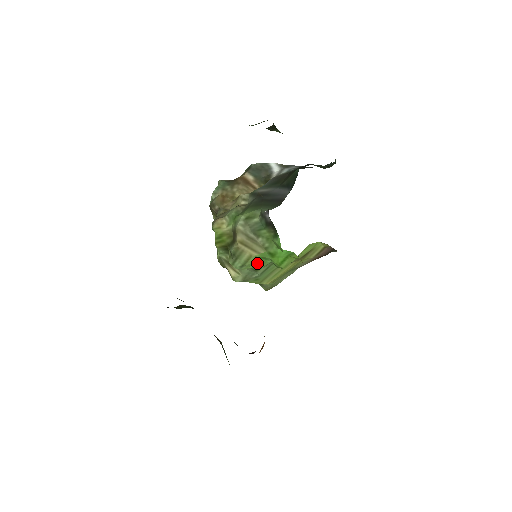
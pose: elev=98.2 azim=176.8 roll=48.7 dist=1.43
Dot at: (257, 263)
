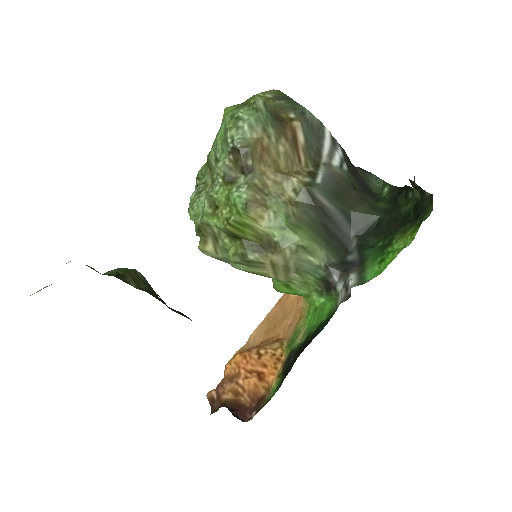
Dot at: occluded
